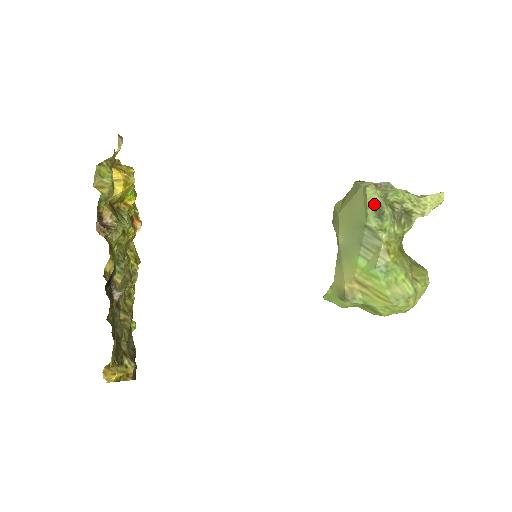
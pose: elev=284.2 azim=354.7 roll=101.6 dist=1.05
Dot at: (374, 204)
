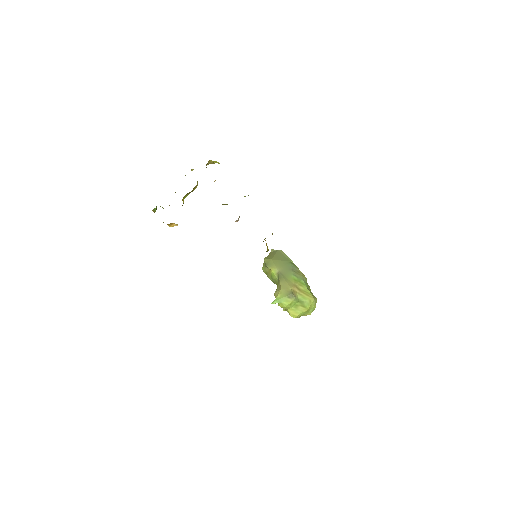
Dot at: occluded
